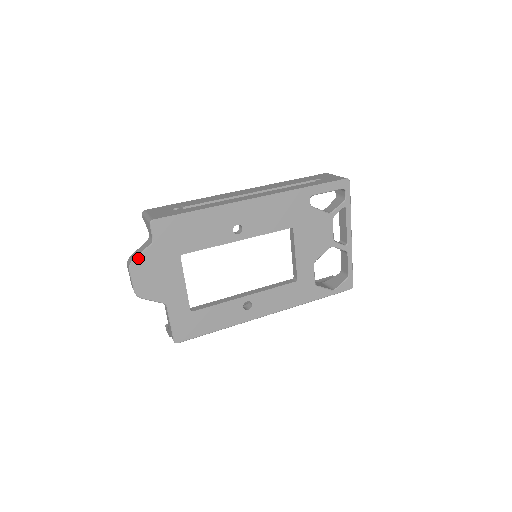
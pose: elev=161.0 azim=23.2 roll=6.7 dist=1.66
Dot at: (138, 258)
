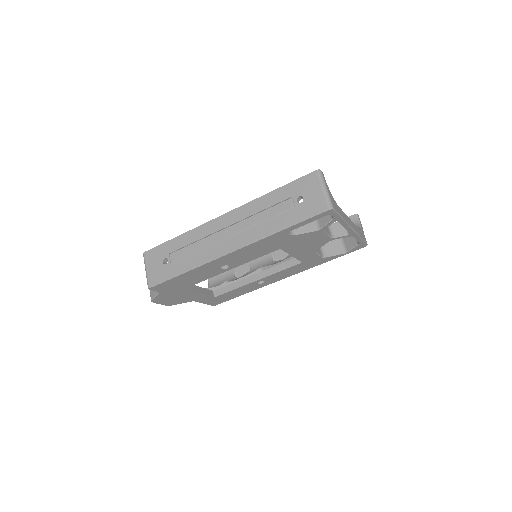
Dot at: (154, 299)
